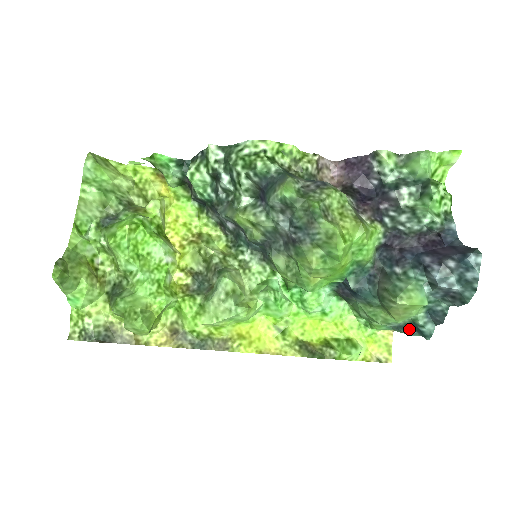
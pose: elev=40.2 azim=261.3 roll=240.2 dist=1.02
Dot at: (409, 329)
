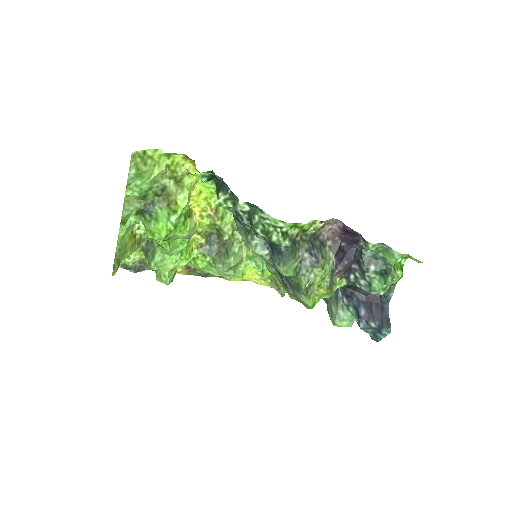
Dot at: occluded
